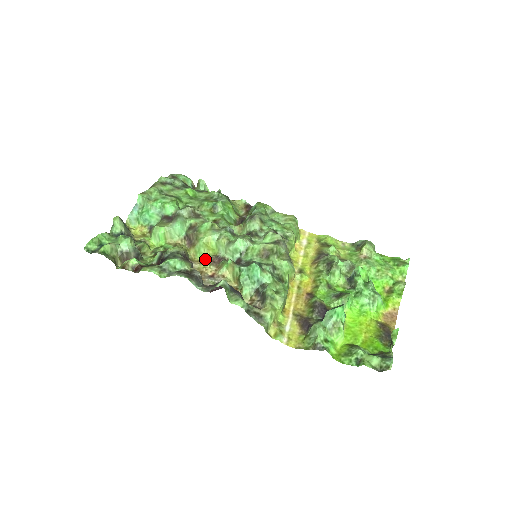
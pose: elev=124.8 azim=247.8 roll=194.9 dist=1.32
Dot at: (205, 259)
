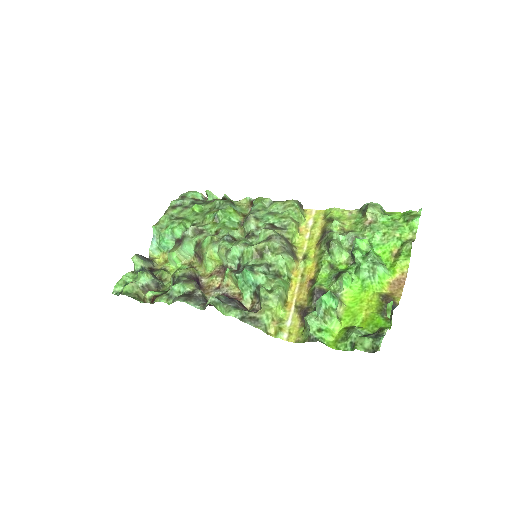
Dot at: (213, 271)
